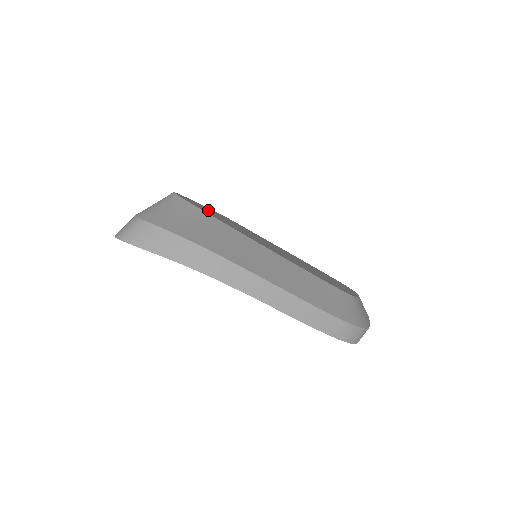
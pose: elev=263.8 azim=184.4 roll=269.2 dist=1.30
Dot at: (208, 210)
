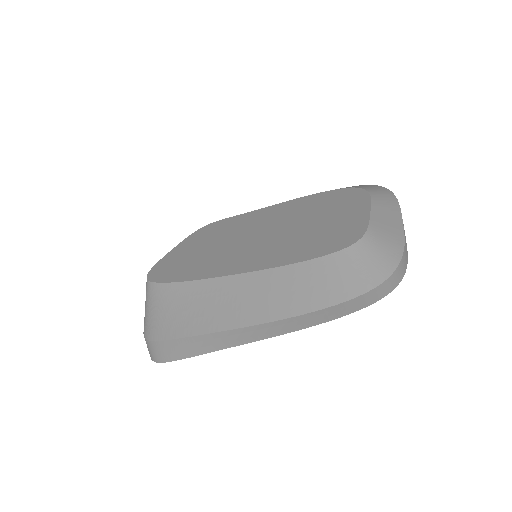
Dot at: (184, 257)
